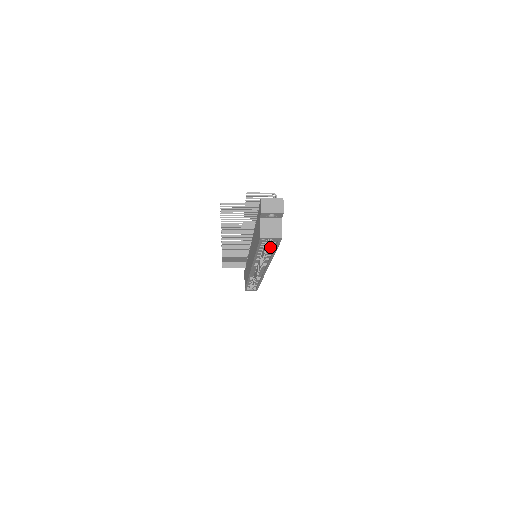
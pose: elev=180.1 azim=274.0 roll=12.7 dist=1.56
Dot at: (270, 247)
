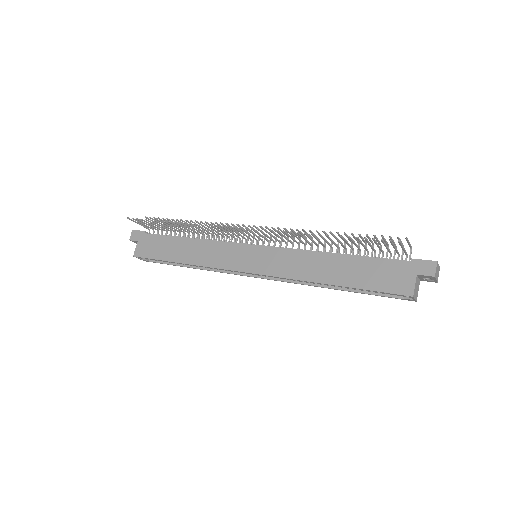
Dot at: occluded
